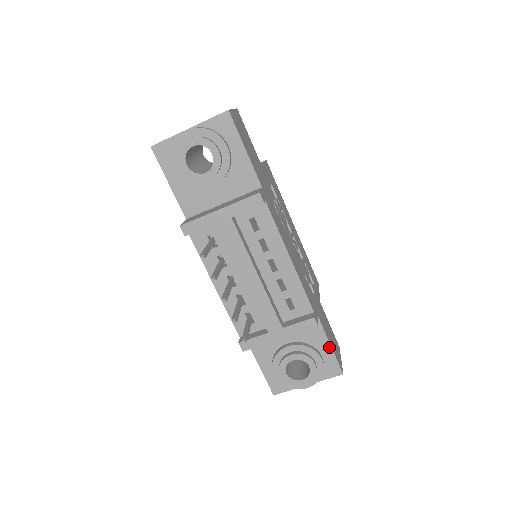
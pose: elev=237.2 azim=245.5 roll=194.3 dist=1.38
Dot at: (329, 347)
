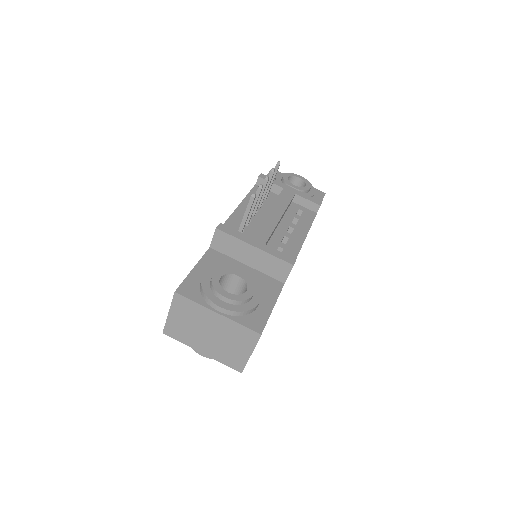
Dot at: (271, 307)
